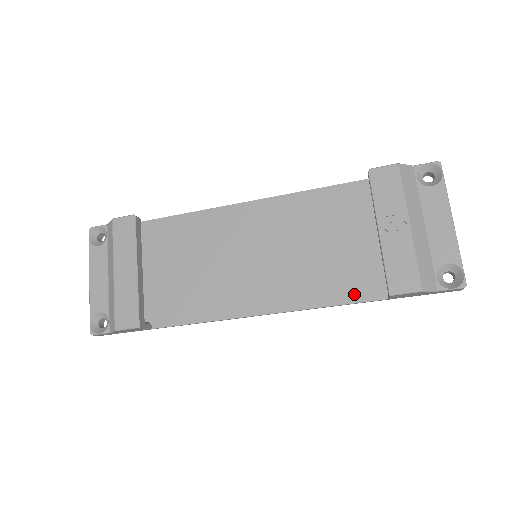
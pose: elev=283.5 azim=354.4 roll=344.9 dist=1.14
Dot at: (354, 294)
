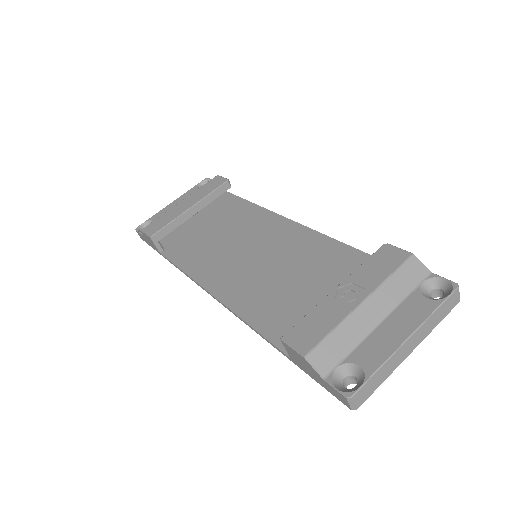
Dot at: (274, 332)
